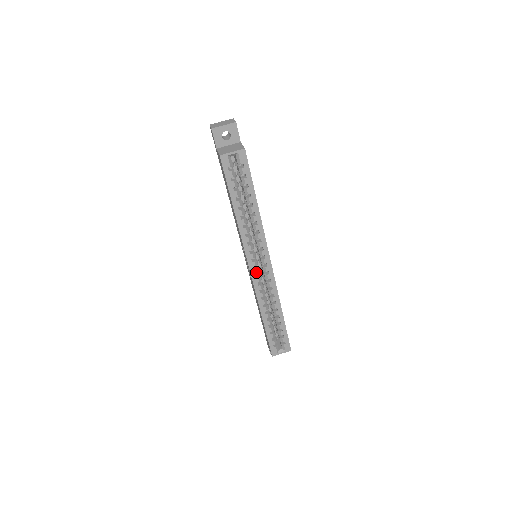
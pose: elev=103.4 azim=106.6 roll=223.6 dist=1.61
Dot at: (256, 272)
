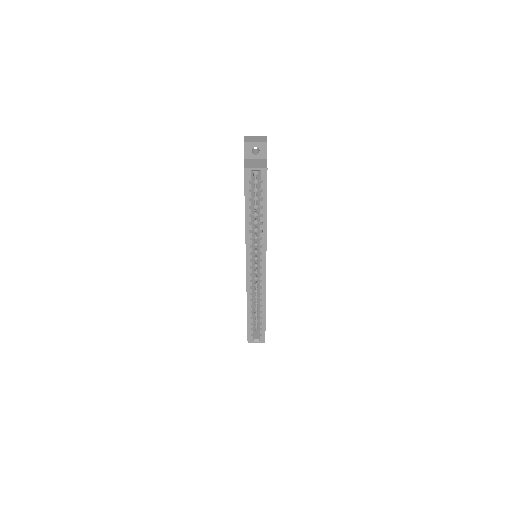
Dot at: (251, 271)
